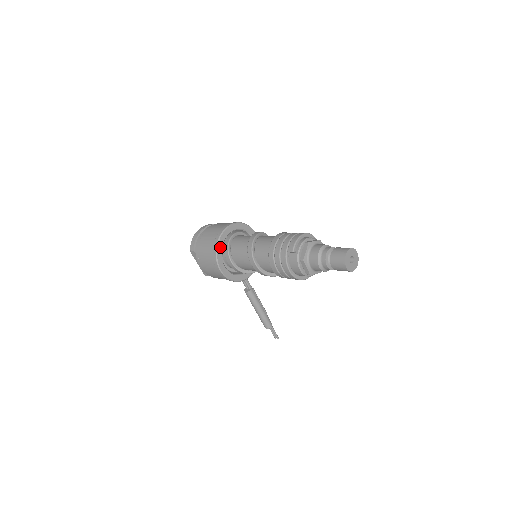
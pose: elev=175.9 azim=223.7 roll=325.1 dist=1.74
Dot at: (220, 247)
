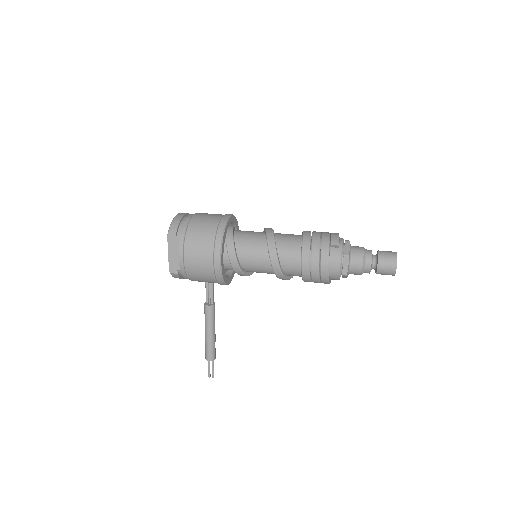
Dot at: (225, 233)
